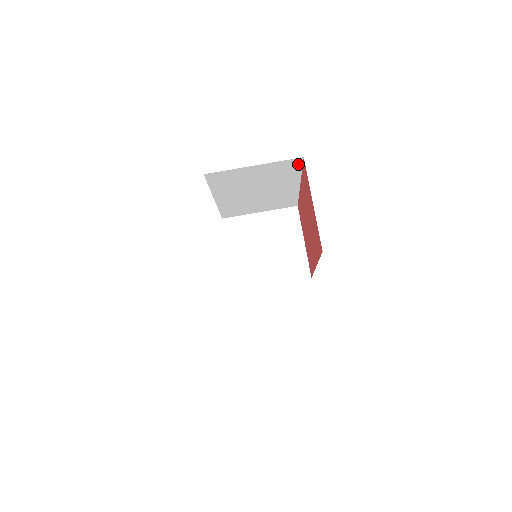
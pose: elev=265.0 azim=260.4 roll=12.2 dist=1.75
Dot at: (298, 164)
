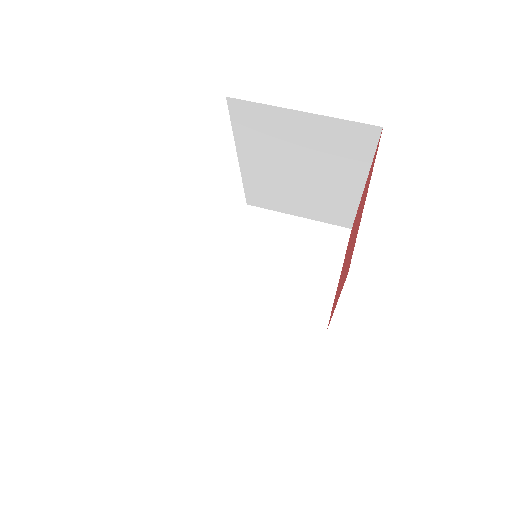
Dot at: (371, 140)
